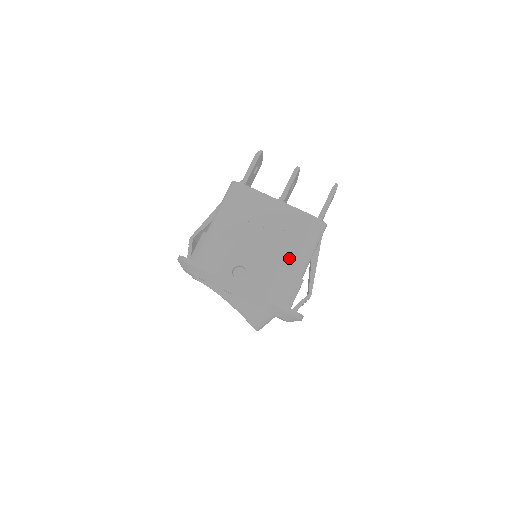
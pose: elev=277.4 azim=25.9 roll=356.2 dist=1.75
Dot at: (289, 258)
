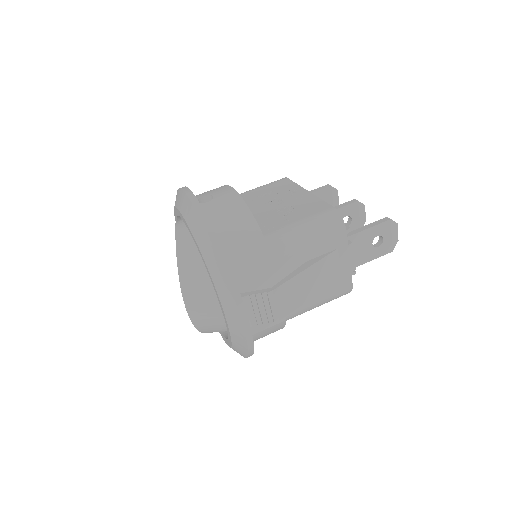
Dot at: (272, 227)
